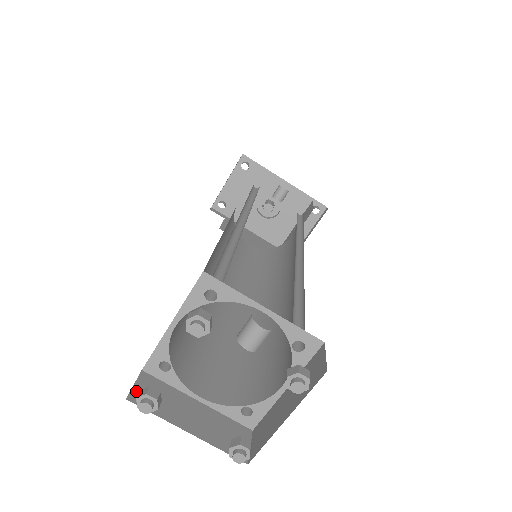
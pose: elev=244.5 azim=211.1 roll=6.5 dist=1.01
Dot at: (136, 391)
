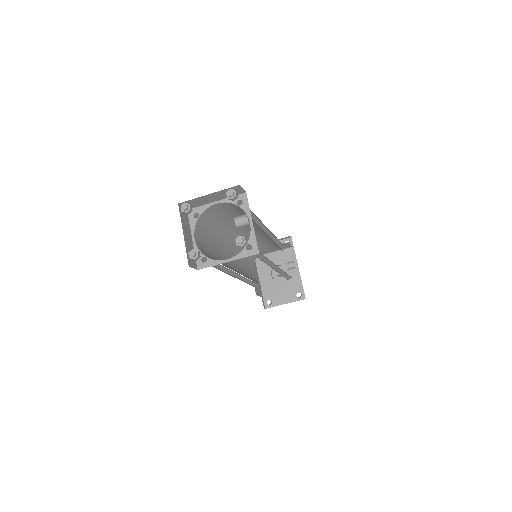
Dot at: occluded
